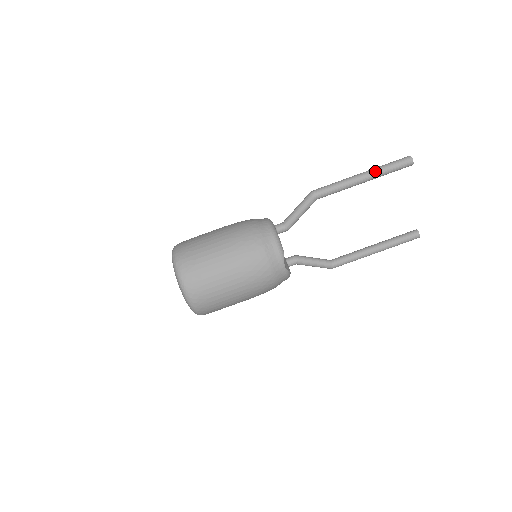
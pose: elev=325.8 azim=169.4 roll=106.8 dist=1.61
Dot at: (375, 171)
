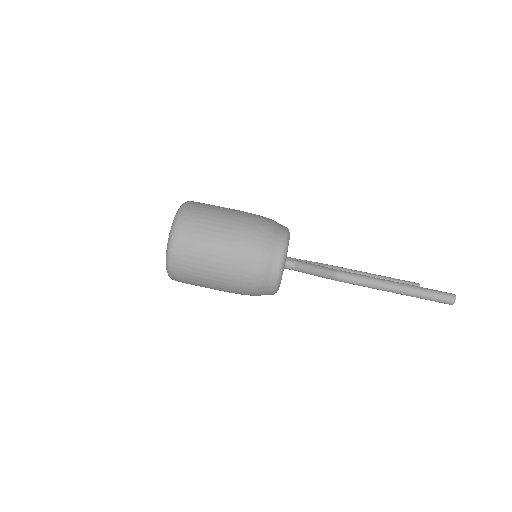
Dot at: (410, 294)
